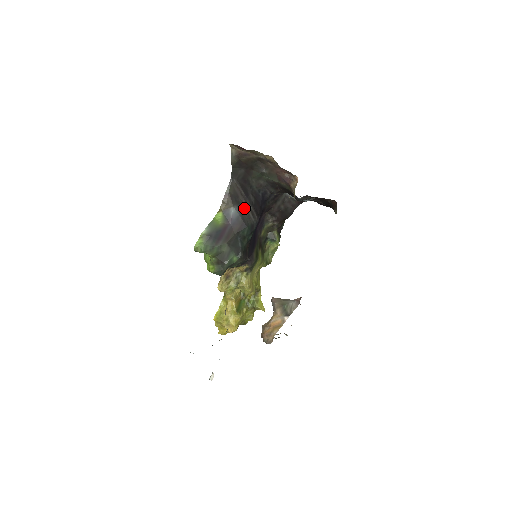
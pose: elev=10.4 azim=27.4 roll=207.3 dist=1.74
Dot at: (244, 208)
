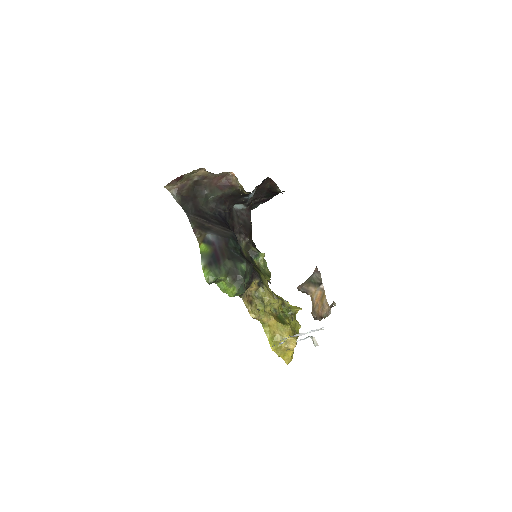
Dot at: (215, 230)
